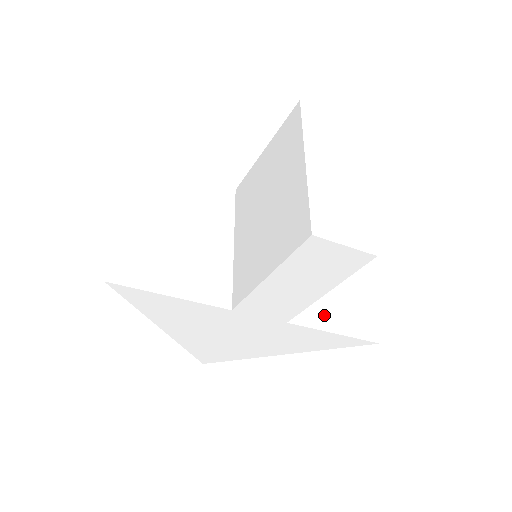
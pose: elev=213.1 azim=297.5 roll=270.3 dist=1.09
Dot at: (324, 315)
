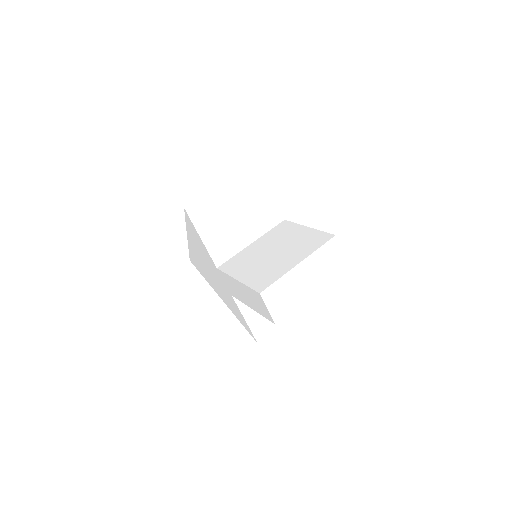
Dot at: (251, 309)
